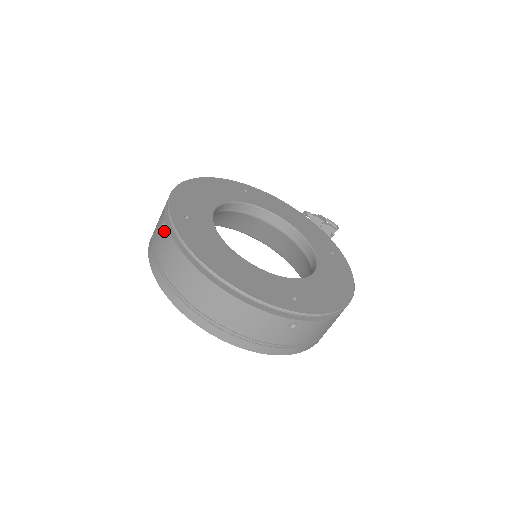
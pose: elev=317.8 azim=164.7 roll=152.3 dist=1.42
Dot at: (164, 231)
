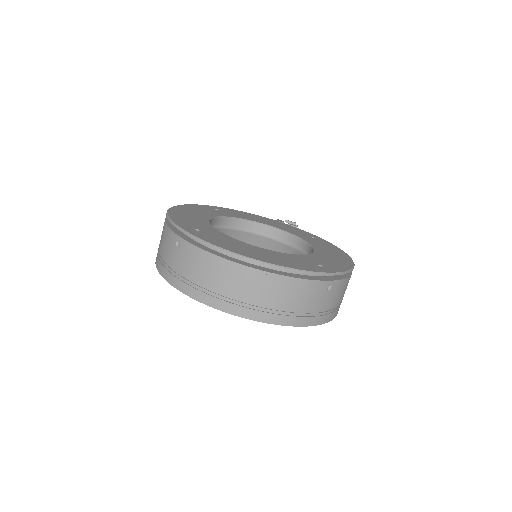
Dot at: (182, 247)
